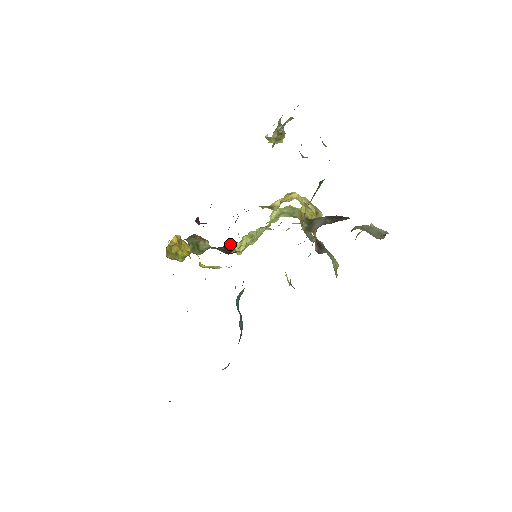
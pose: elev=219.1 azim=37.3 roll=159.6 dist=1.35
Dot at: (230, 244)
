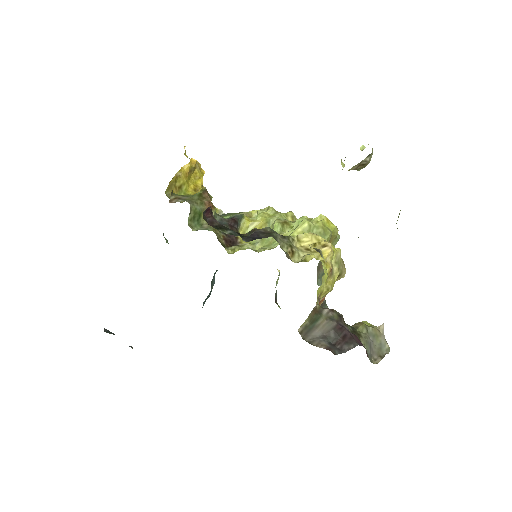
Dot at: (239, 220)
